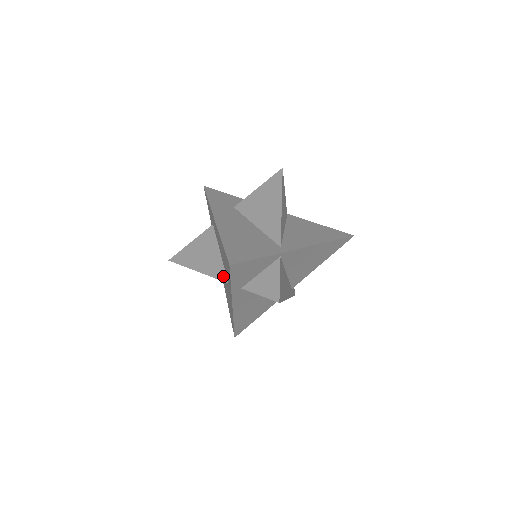
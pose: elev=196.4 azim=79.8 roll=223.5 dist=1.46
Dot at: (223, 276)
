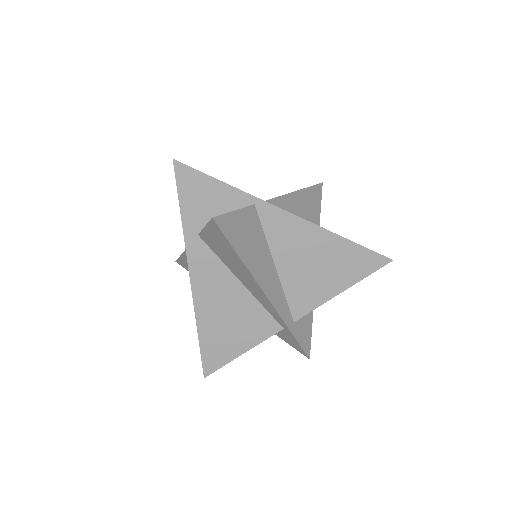
Dot at: occluded
